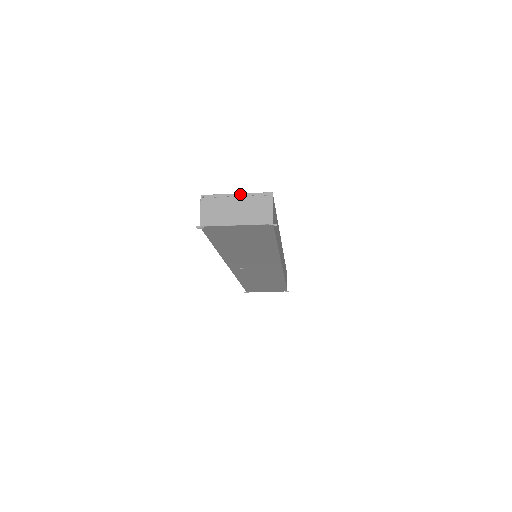
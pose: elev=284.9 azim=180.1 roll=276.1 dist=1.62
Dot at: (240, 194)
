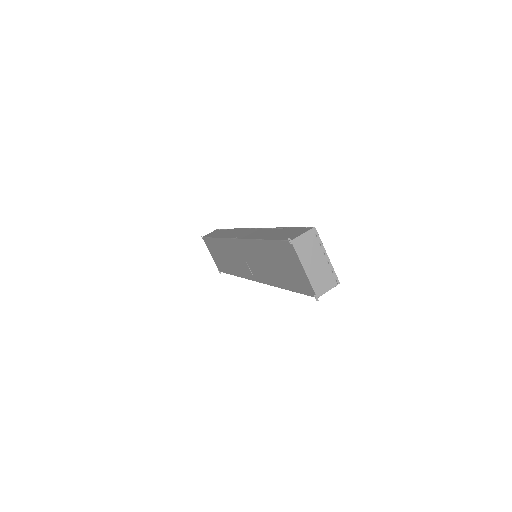
Dot at: (329, 259)
